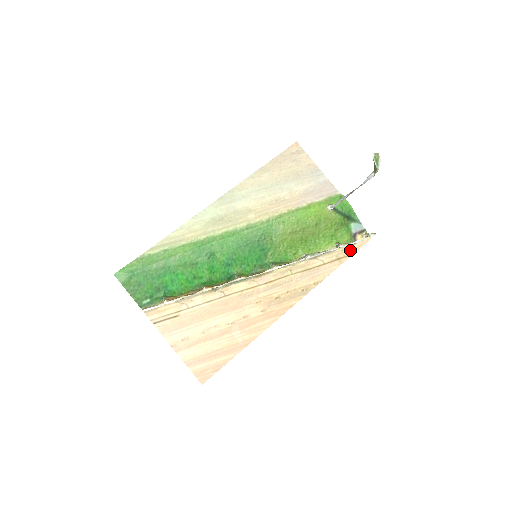
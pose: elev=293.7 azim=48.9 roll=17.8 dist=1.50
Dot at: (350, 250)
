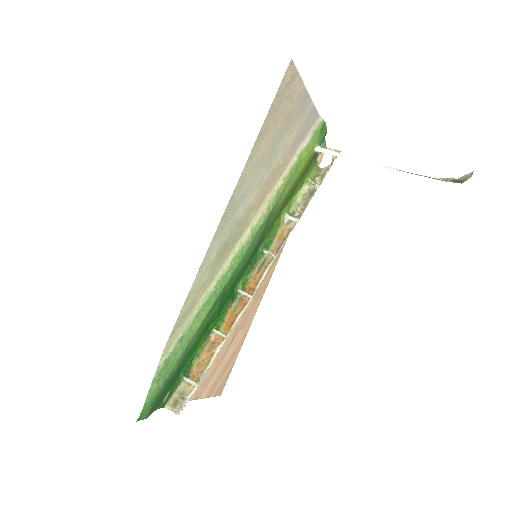
Dot at: occluded
